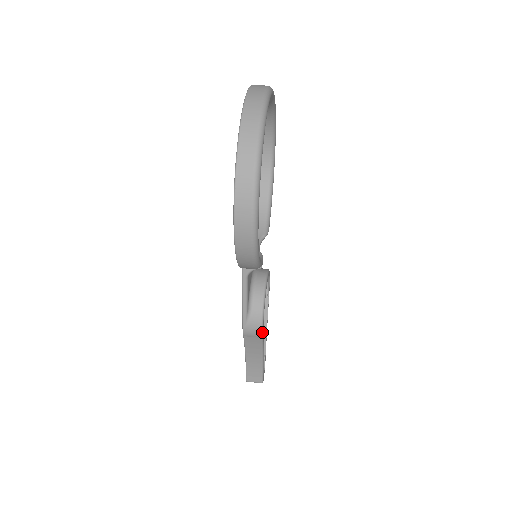
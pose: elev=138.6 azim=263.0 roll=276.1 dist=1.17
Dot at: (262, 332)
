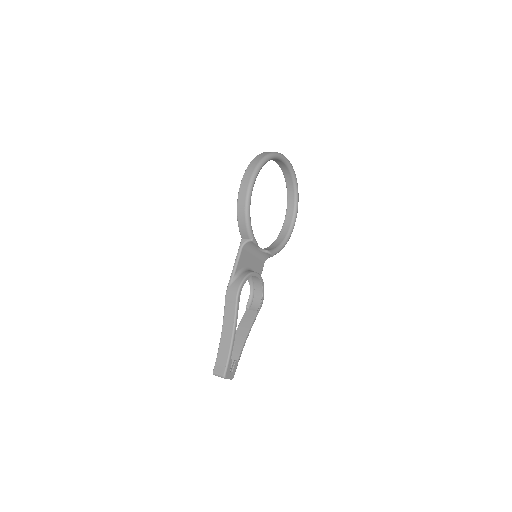
Dot at: (238, 296)
